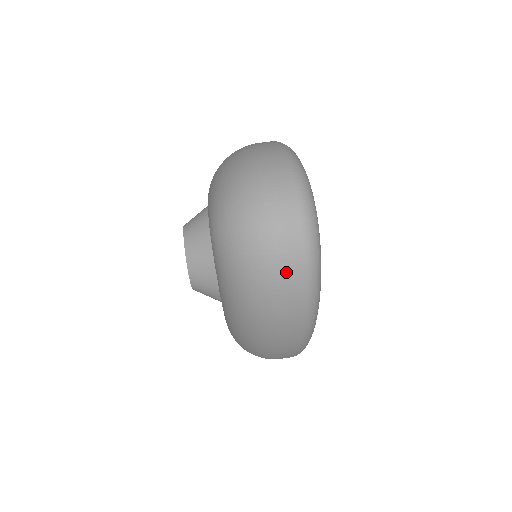
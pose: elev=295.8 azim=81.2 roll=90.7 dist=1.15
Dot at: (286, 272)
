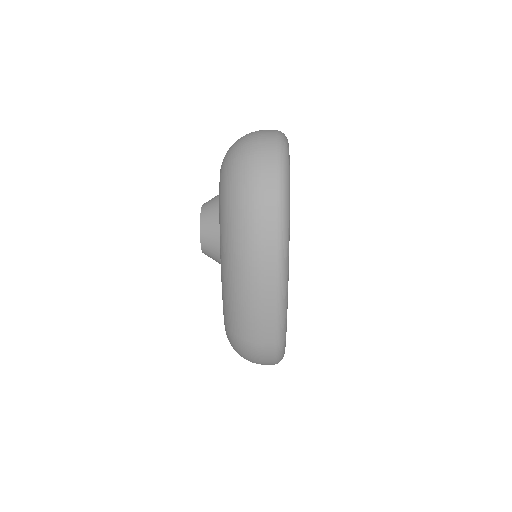
Dot at: (263, 163)
